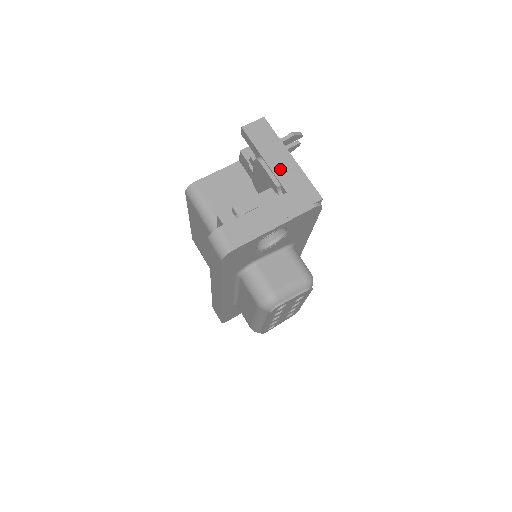
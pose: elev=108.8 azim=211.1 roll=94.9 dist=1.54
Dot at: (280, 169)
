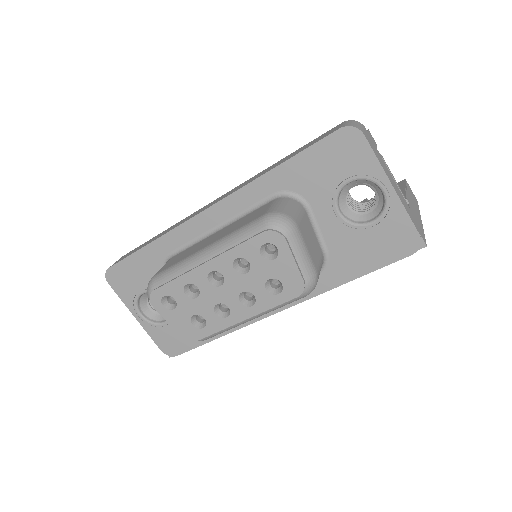
Dot at: (413, 206)
